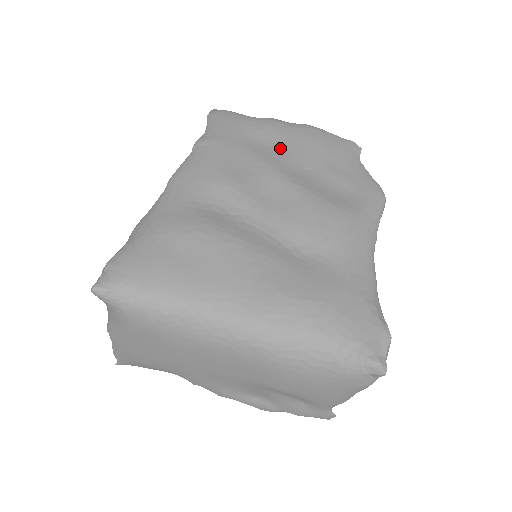
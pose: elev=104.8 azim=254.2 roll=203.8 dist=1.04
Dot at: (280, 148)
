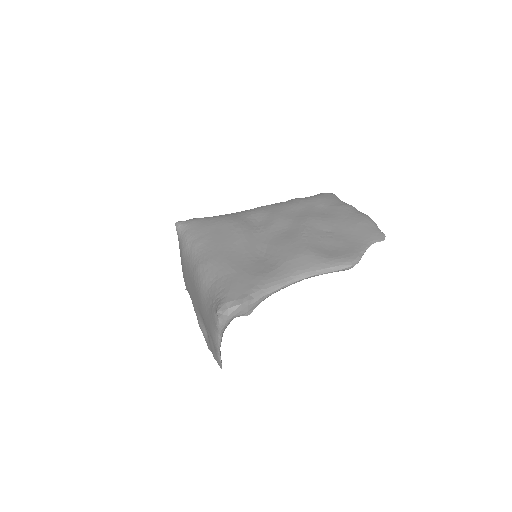
Dot at: (329, 216)
